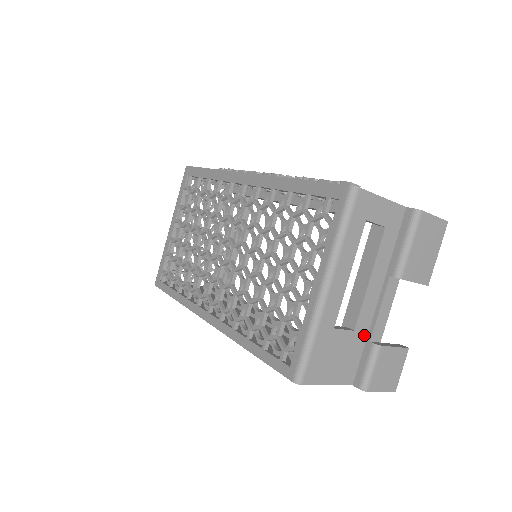
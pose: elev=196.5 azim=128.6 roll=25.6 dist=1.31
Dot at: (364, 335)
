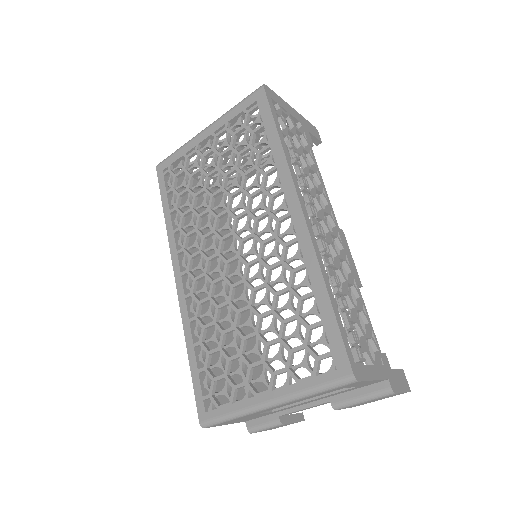
Dot at: (278, 411)
